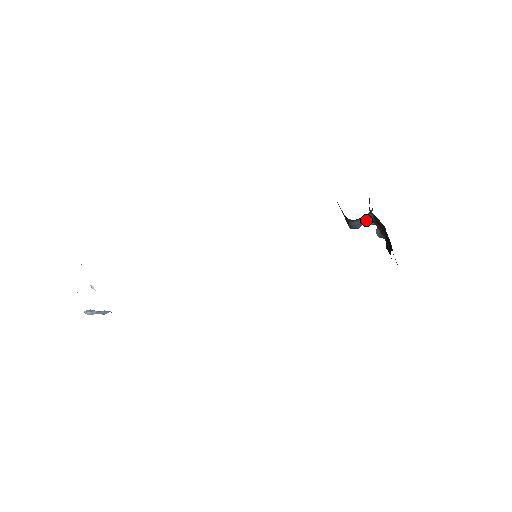
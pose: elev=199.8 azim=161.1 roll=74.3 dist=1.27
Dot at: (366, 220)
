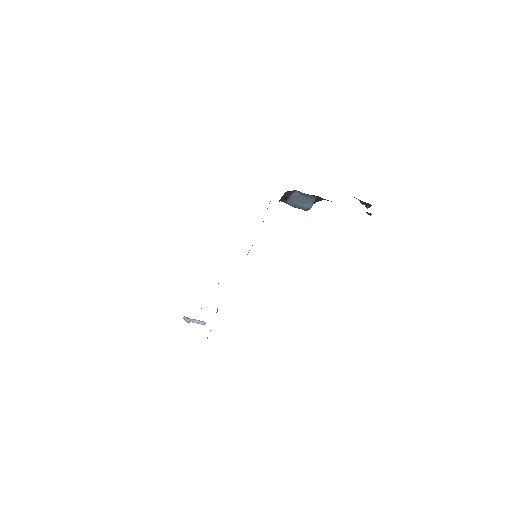
Dot at: (307, 198)
